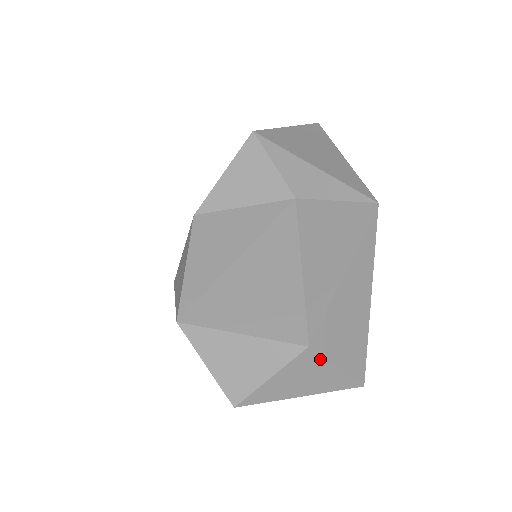
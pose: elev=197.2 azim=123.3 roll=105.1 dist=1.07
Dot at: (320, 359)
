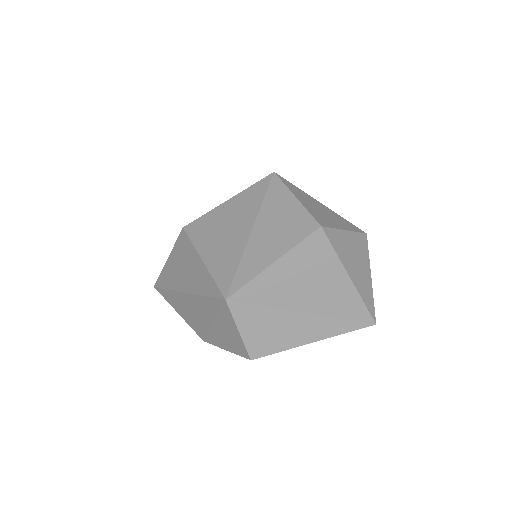
Dot at: (367, 254)
